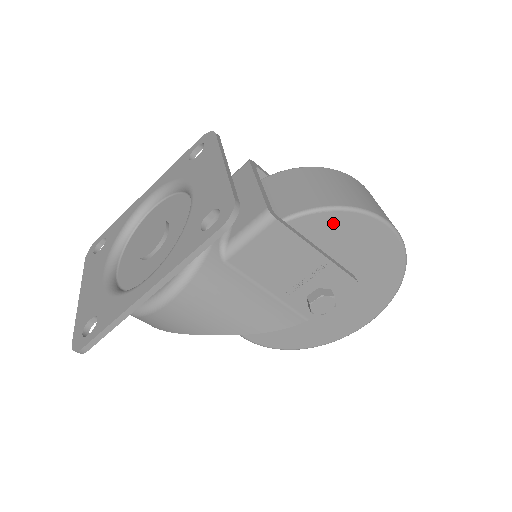
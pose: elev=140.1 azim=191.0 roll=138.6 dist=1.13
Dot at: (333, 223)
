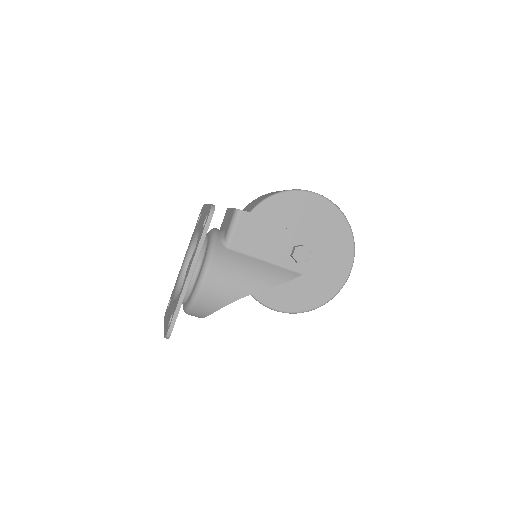
Dot at: (278, 204)
